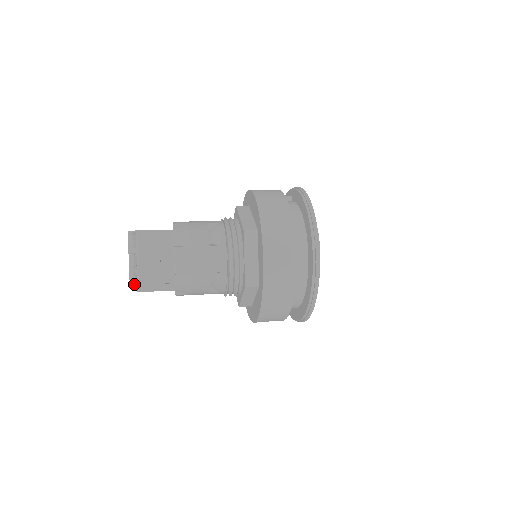
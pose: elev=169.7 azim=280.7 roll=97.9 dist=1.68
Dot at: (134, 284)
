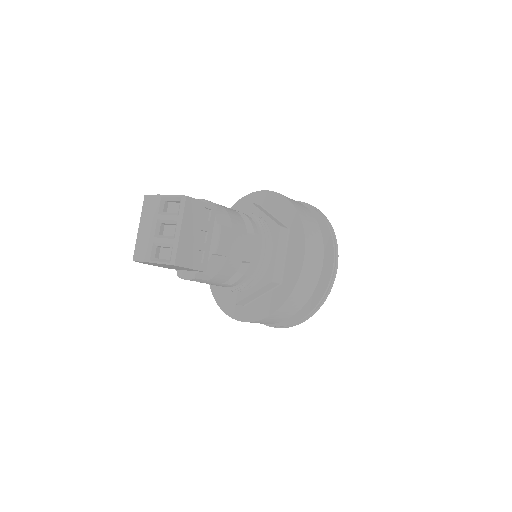
Dot at: (154, 256)
